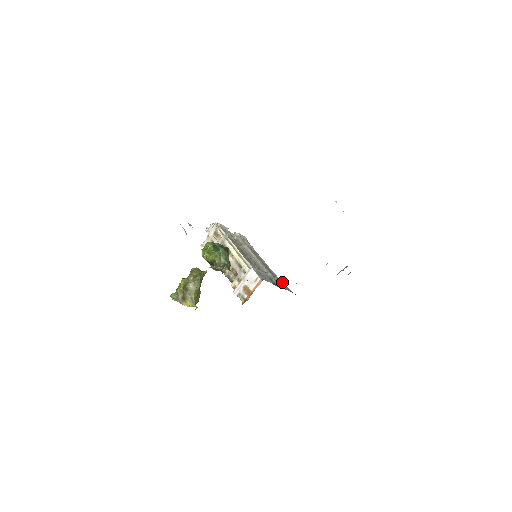
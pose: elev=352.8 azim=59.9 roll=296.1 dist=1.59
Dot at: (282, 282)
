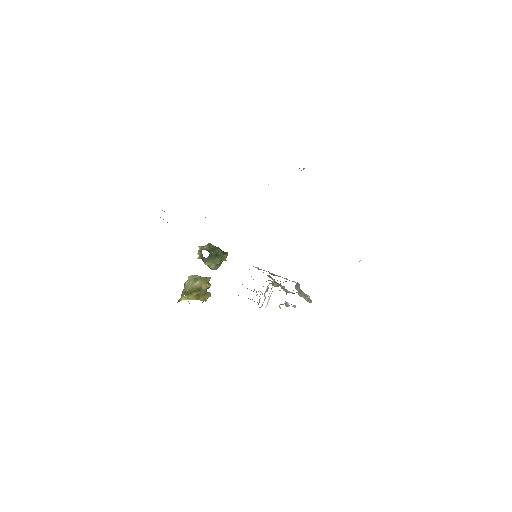
Dot at: occluded
